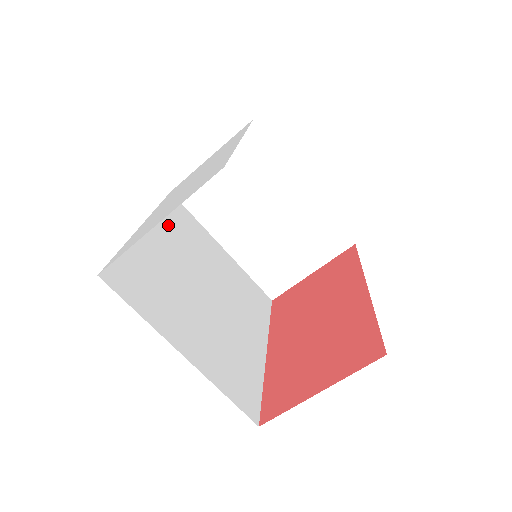
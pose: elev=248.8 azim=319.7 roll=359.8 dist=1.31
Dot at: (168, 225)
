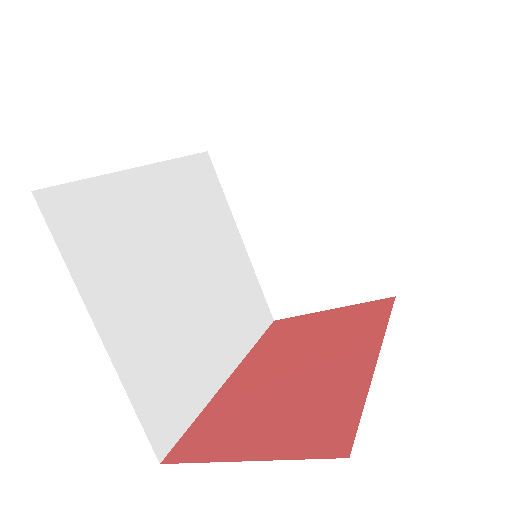
Dot at: (180, 182)
